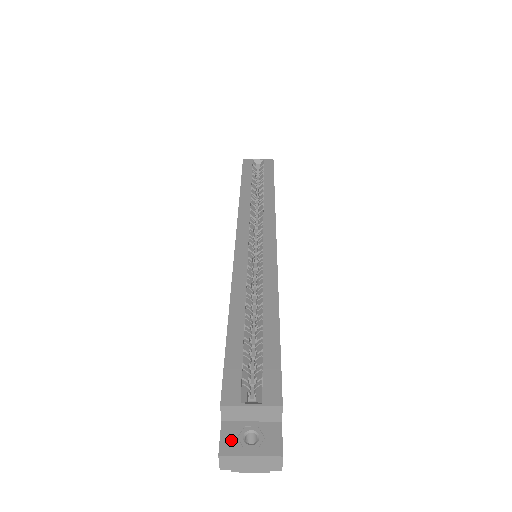
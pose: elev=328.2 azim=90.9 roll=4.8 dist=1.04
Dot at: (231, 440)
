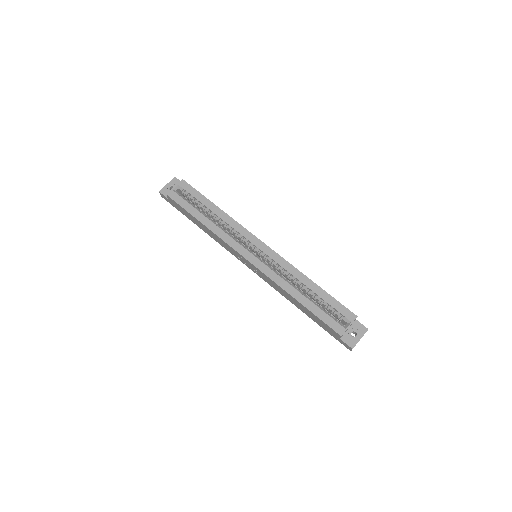
Dot at: (350, 341)
